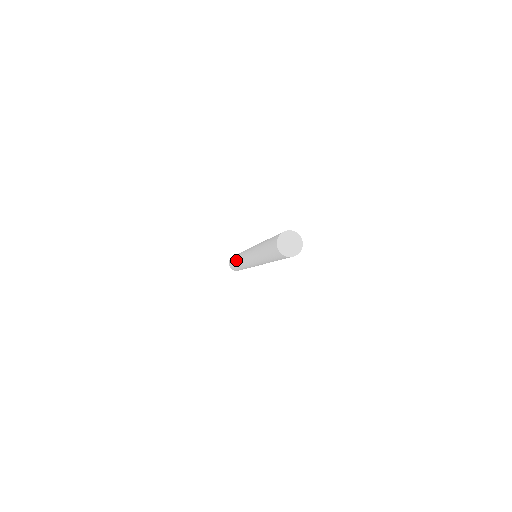
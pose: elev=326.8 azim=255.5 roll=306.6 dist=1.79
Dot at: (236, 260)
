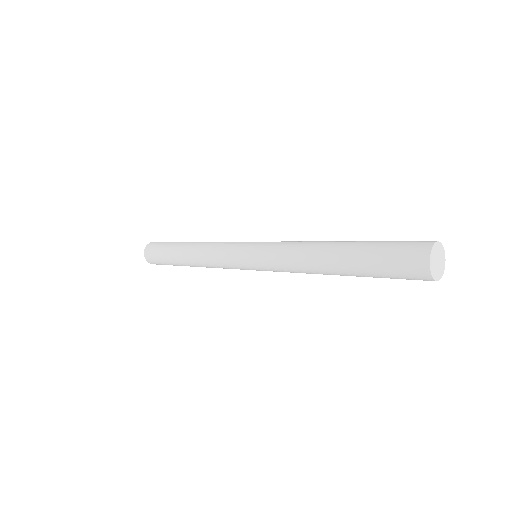
Dot at: (188, 252)
